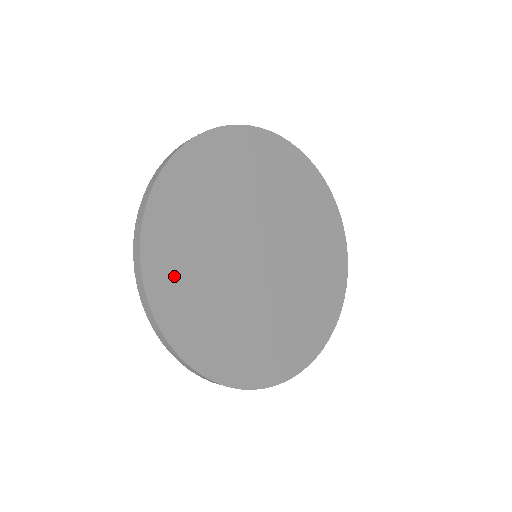
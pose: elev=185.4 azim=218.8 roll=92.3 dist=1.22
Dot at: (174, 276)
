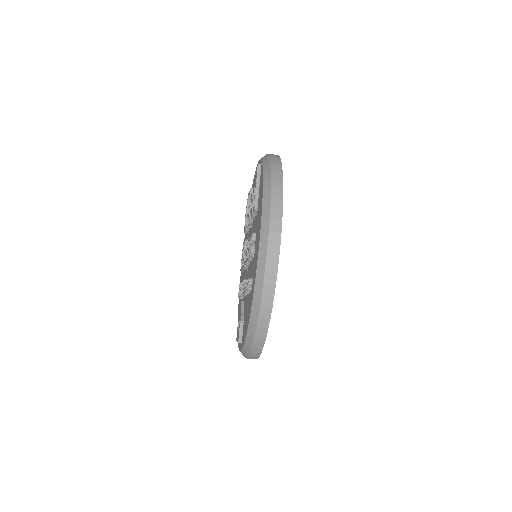
Dot at: occluded
